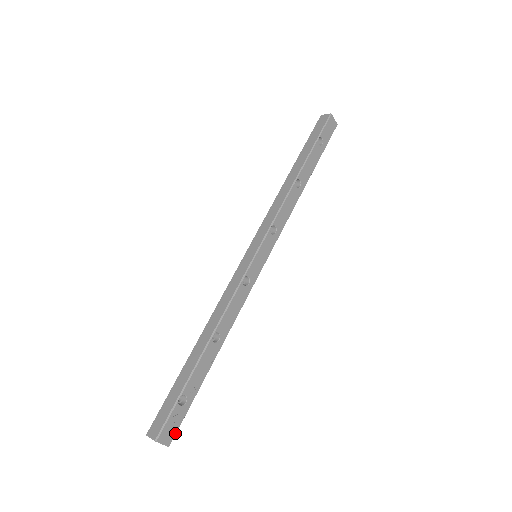
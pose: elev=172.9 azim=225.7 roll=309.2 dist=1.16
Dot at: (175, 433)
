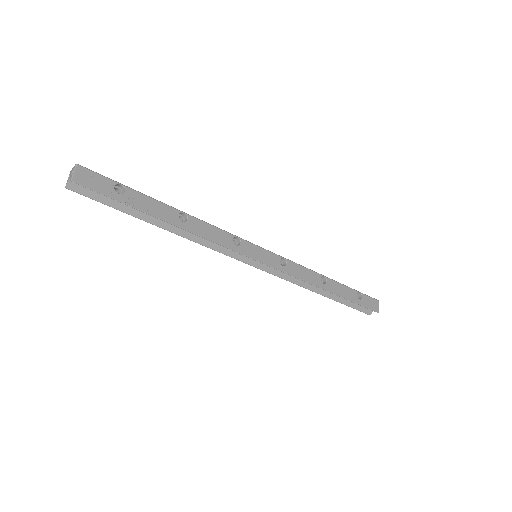
Dot at: (86, 186)
